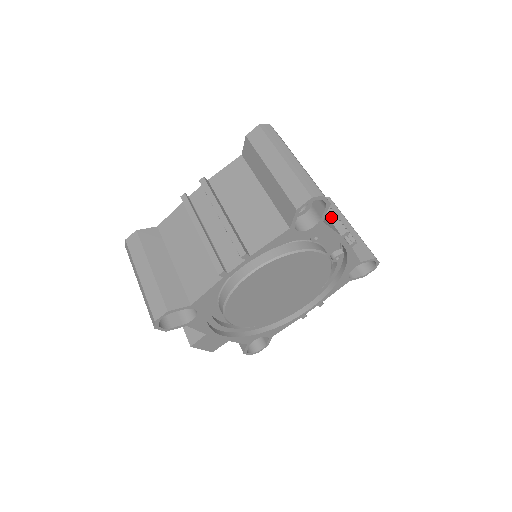
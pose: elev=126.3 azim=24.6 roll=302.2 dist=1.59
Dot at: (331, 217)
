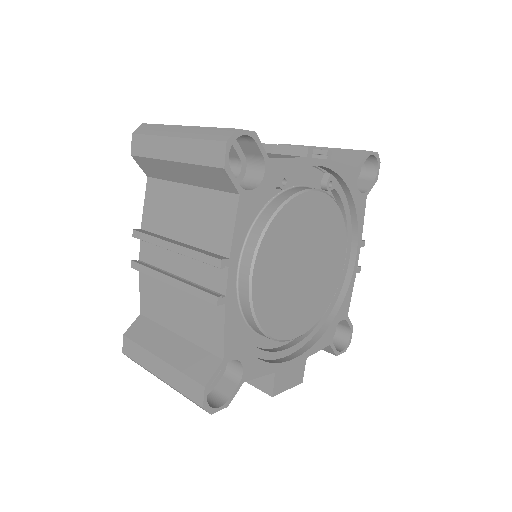
Dot at: (282, 151)
